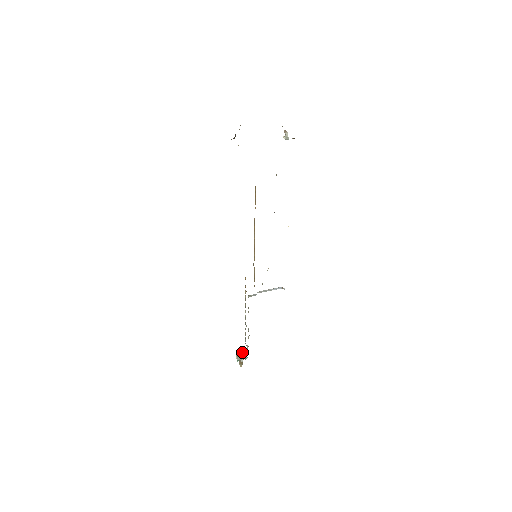
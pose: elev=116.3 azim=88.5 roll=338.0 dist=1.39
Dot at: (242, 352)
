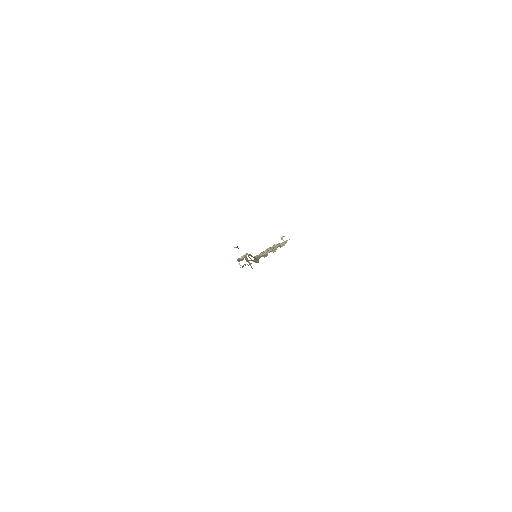
Dot at: occluded
